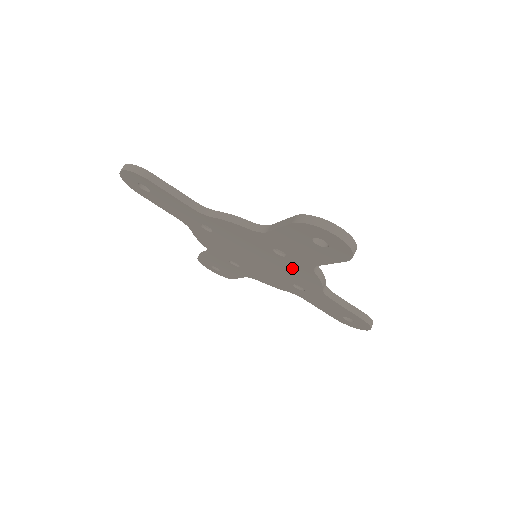
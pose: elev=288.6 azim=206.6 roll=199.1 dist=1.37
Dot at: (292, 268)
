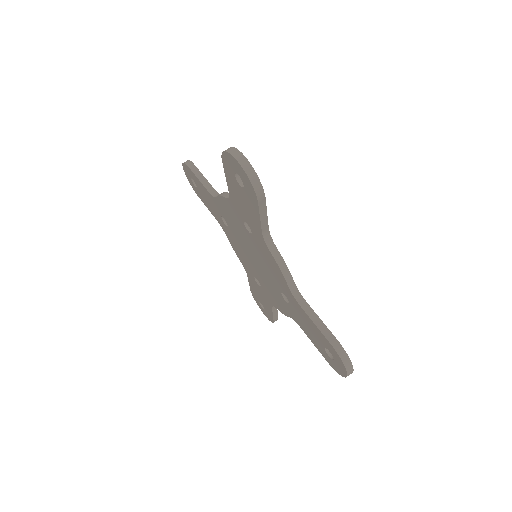
Dot at: (277, 296)
